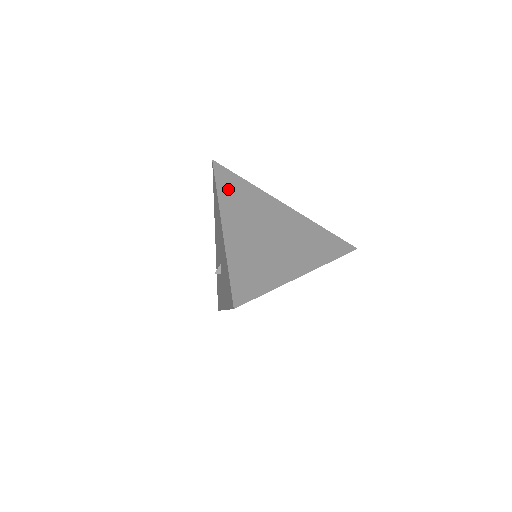
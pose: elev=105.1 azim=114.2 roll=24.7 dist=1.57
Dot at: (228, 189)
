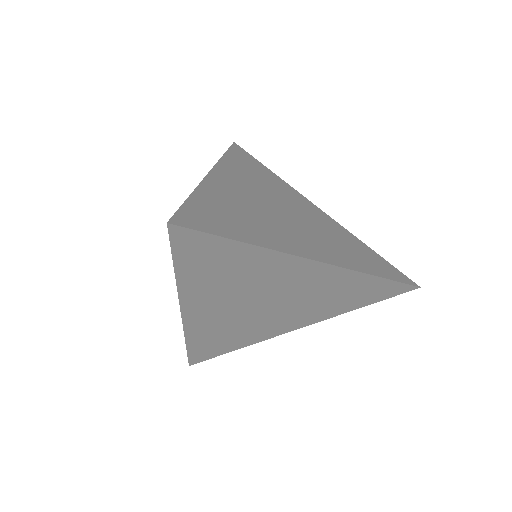
Dot at: (240, 161)
